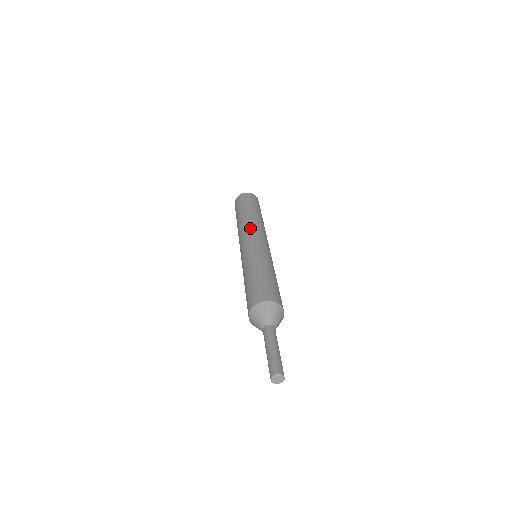
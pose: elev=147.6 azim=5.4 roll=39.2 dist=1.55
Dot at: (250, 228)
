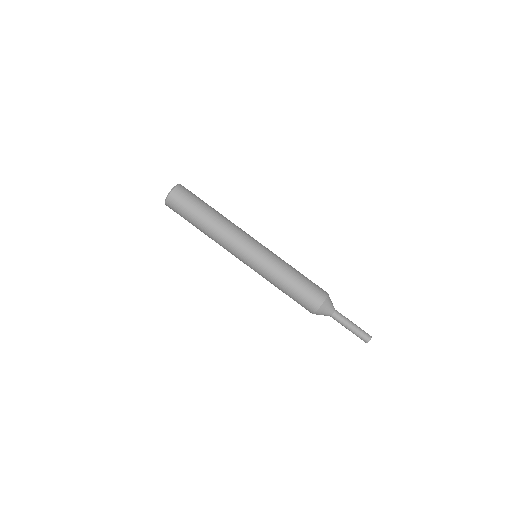
Dot at: (228, 247)
